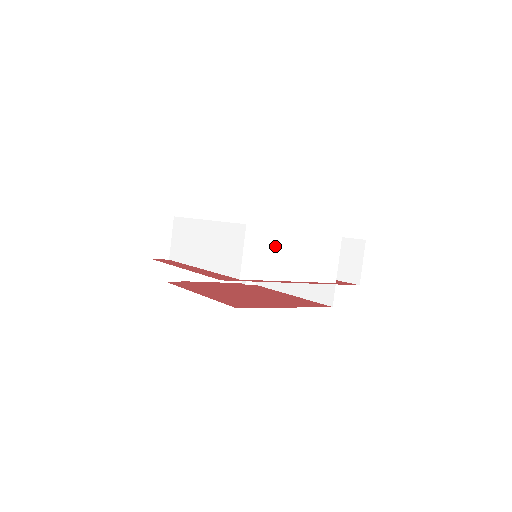
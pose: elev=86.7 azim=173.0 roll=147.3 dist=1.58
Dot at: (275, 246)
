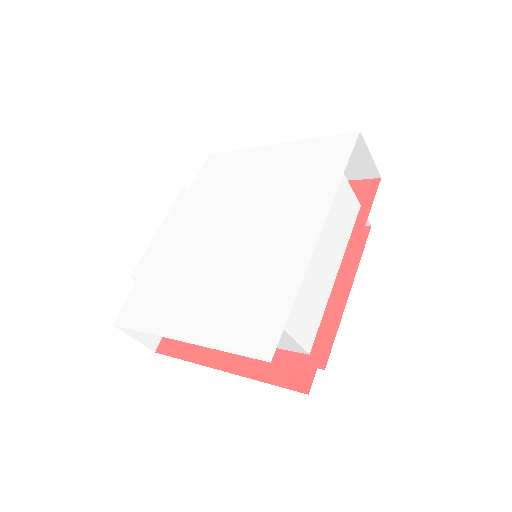
Dot at: (306, 282)
